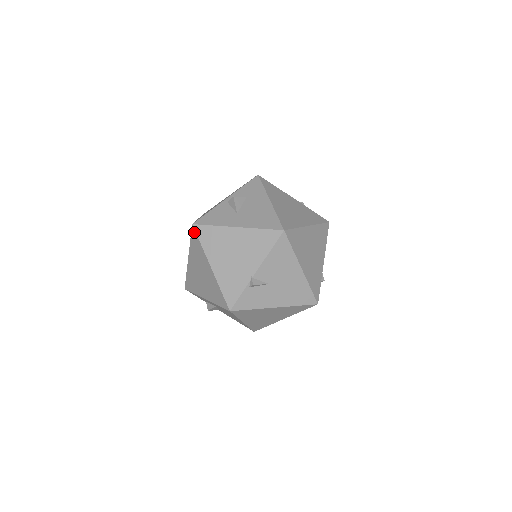
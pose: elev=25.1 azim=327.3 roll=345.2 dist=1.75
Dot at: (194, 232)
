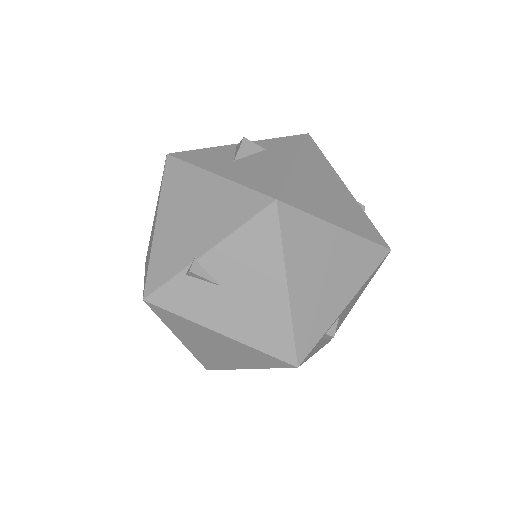
Dot at: (164, 166)
